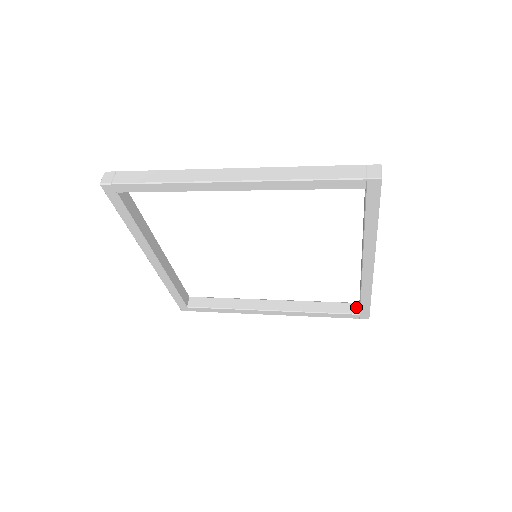
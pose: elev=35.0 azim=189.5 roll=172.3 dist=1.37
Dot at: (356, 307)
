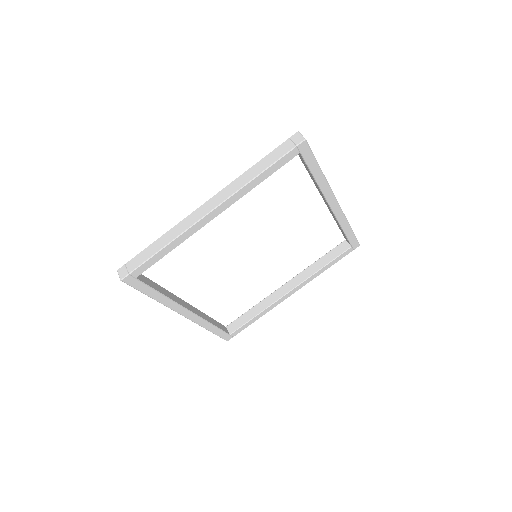
Dot at: (345, 244)
